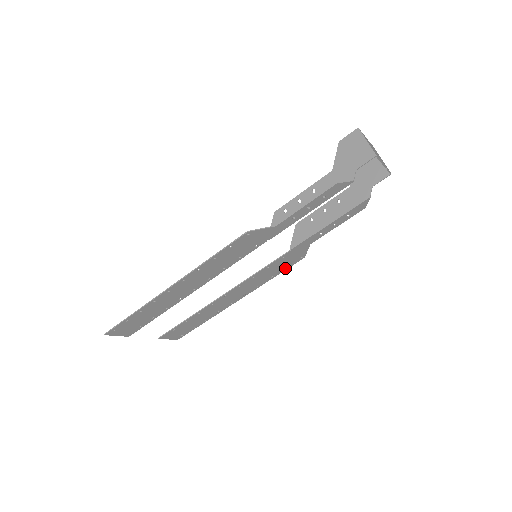
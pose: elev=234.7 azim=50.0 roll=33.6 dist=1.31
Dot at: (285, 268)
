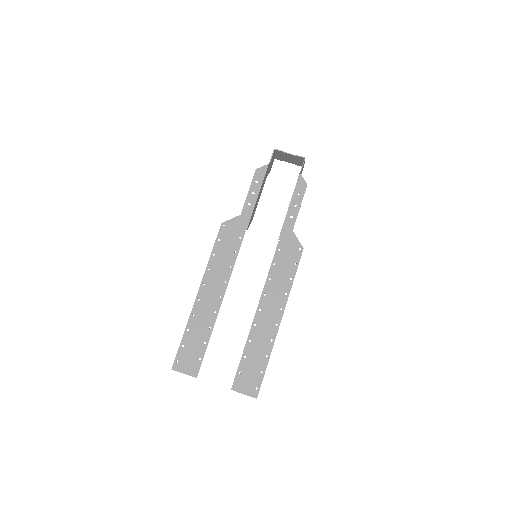
Dot at: (295, 265)
